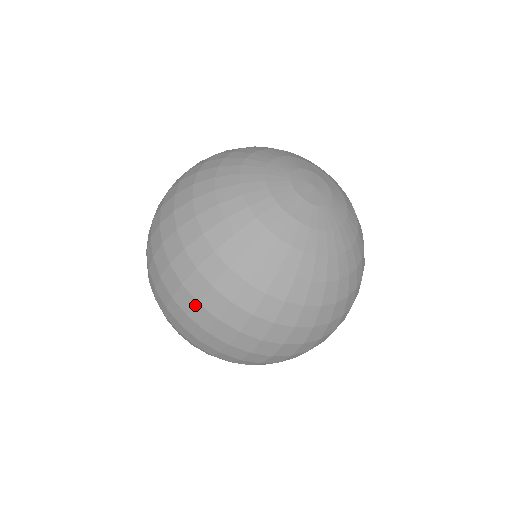
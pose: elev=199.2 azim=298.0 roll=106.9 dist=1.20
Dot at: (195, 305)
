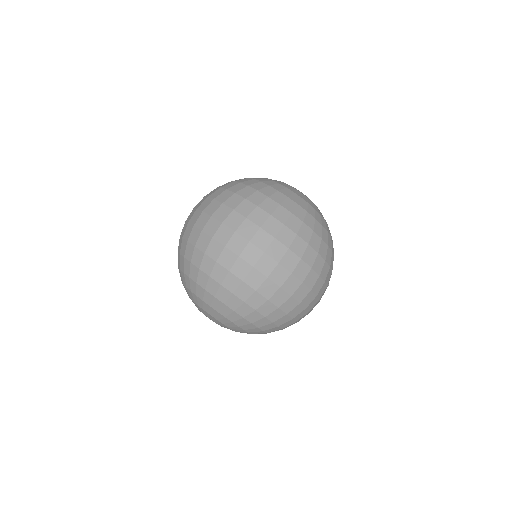
Dot at: (243, 220)
